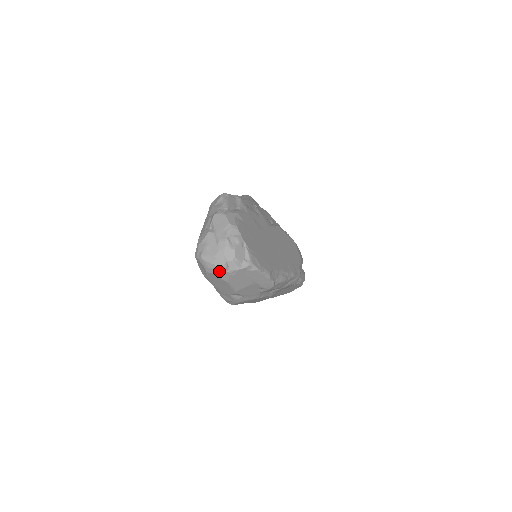
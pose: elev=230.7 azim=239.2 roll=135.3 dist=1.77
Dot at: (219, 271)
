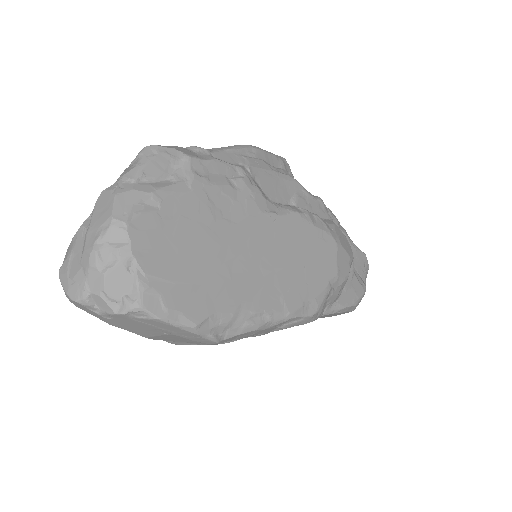
Dot at: (83, 307)
